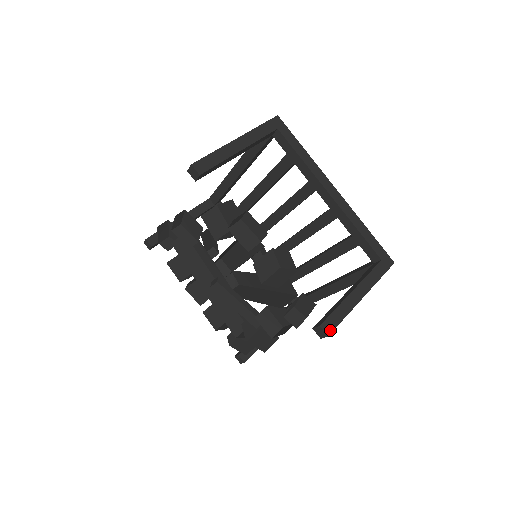
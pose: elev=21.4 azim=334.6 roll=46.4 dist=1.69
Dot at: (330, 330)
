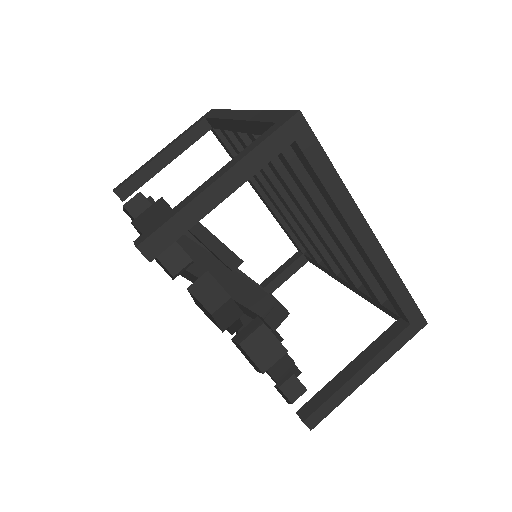
Dot at: (143, 239)
